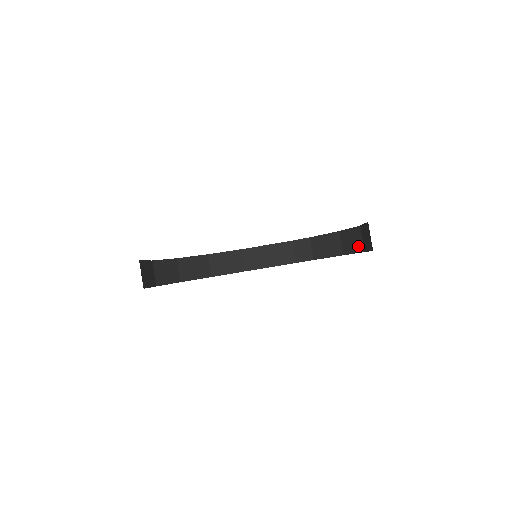
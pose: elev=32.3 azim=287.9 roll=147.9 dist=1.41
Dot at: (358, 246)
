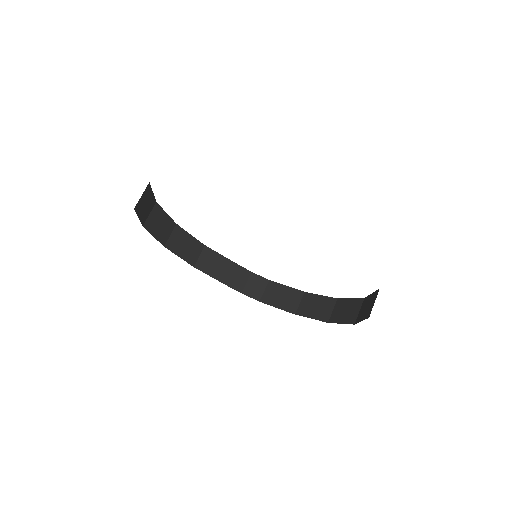
Dot at: (323, 314)
